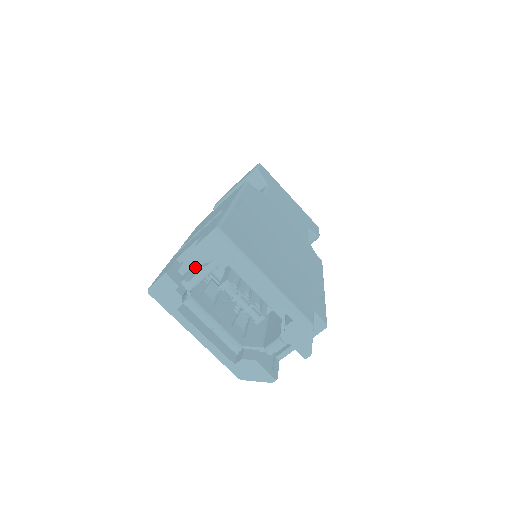
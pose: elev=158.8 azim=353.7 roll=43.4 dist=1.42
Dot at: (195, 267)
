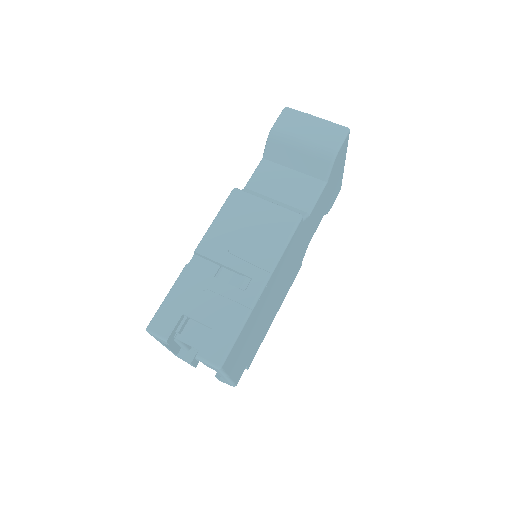
Dot at: occluded
